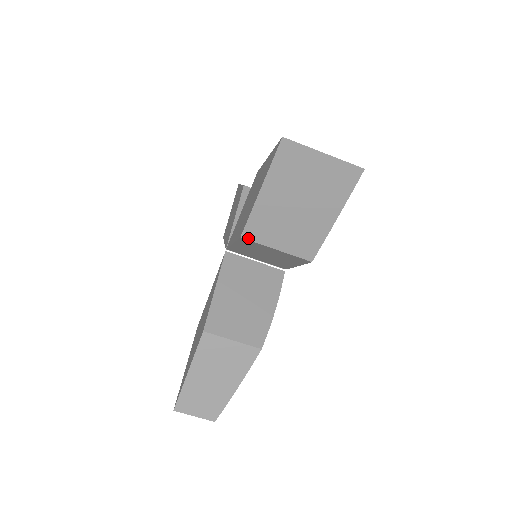
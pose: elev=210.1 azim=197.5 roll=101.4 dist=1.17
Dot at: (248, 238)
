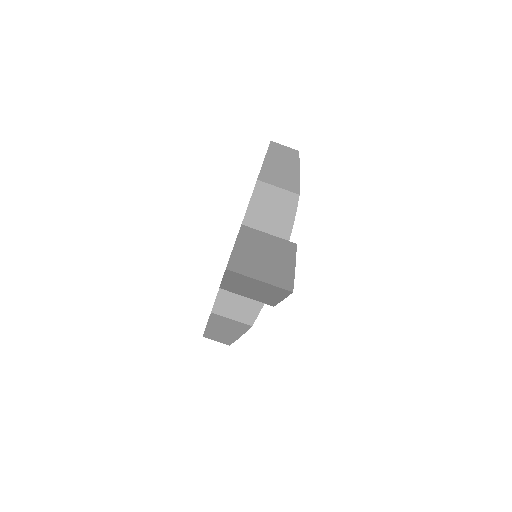
Dot at: (225, 289)
